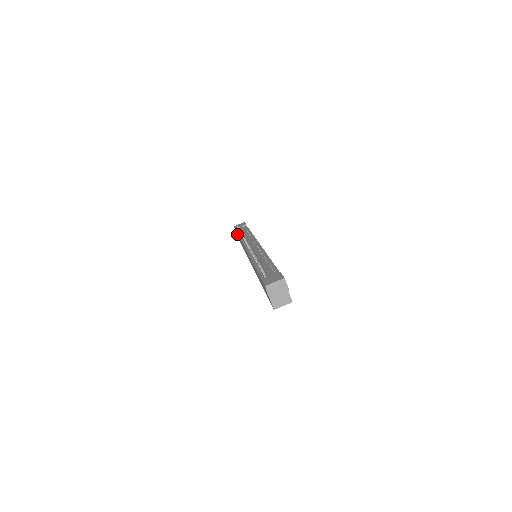
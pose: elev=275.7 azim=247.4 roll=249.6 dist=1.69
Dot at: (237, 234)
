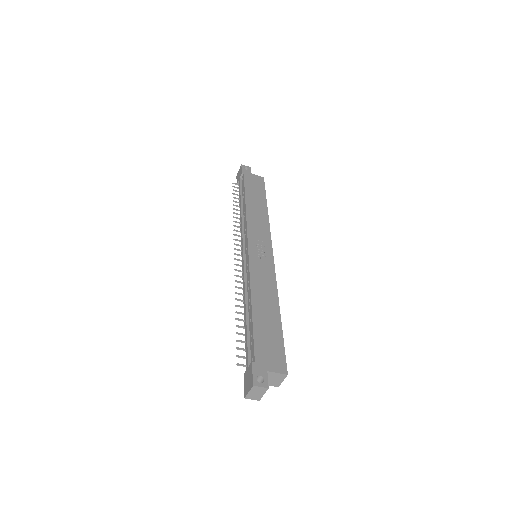
Dot at: occluded
